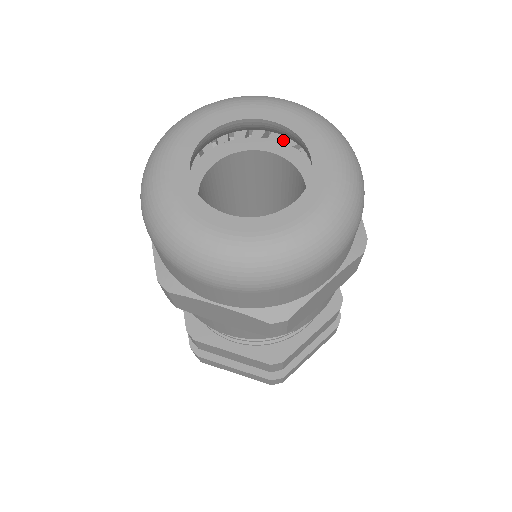
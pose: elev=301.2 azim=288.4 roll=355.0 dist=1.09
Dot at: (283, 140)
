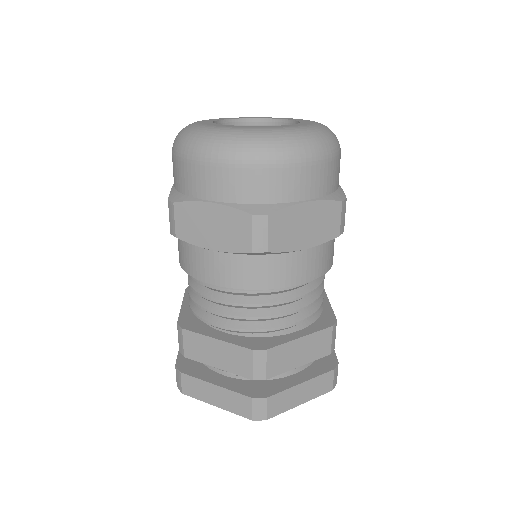
Dot at: occluded
